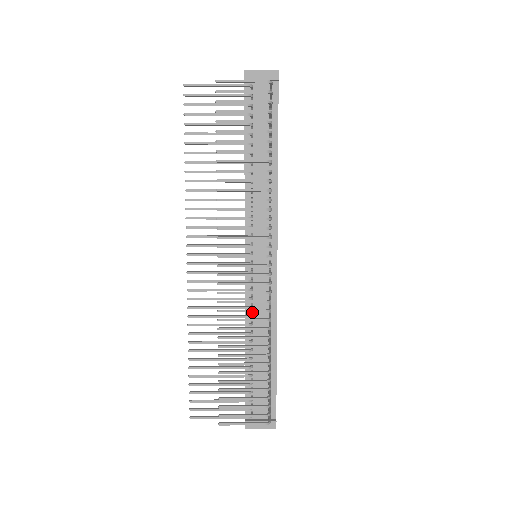
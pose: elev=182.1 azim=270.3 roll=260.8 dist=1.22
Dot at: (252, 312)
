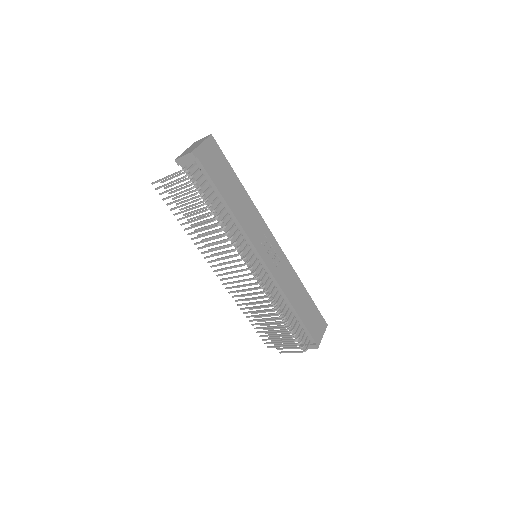
Dot at: (268, 291)
